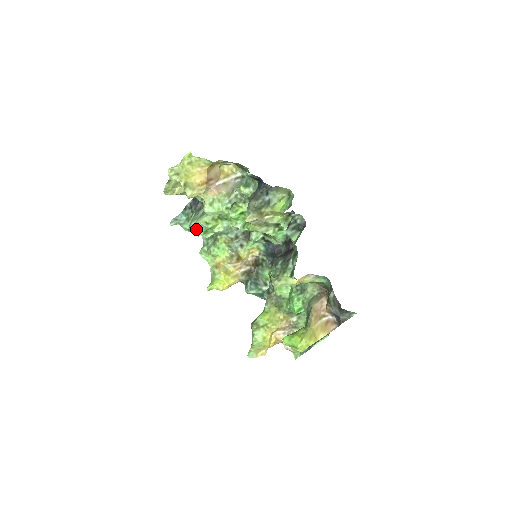
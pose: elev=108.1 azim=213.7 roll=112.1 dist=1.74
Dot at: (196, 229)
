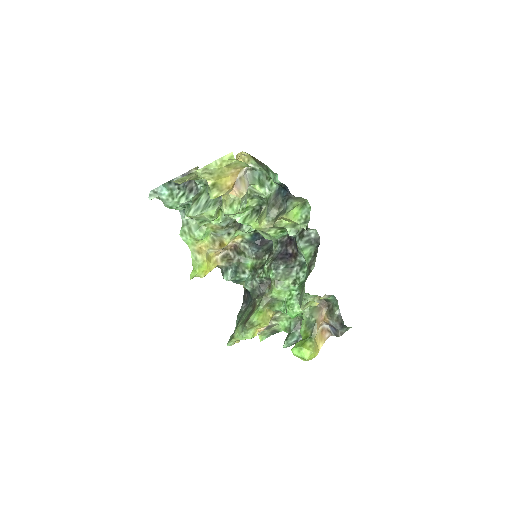
Dot at: (194, 218)
